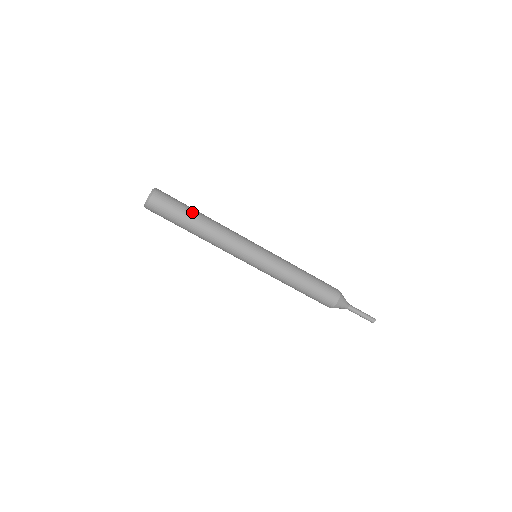
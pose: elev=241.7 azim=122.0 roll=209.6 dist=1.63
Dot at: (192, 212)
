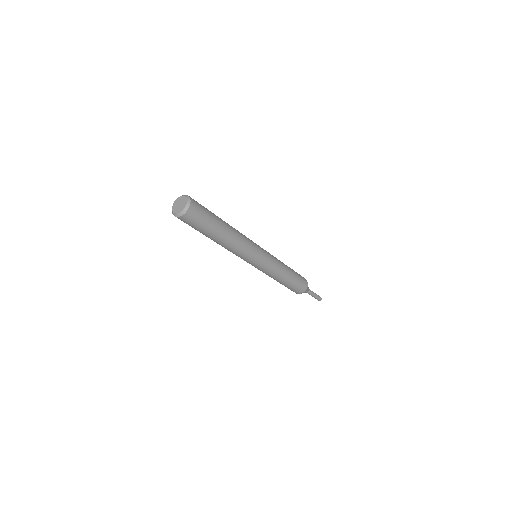
Dot at: (218, 217)
